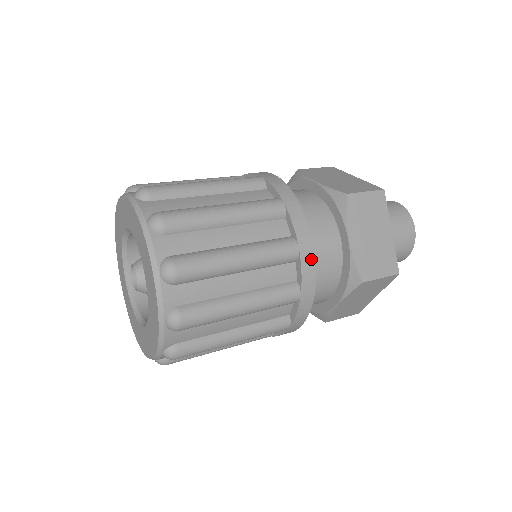
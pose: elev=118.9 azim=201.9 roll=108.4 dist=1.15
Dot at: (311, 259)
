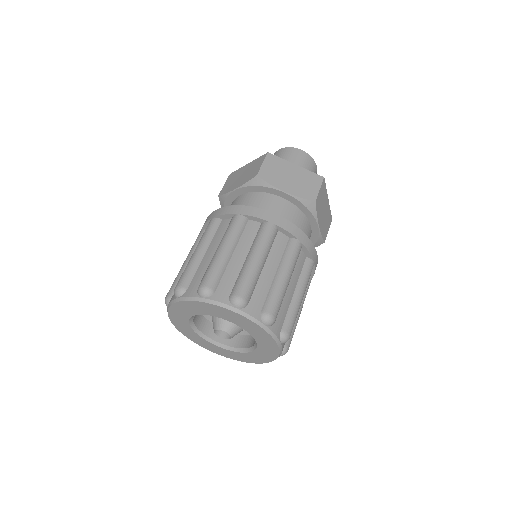
Dot at: (283, 220)
